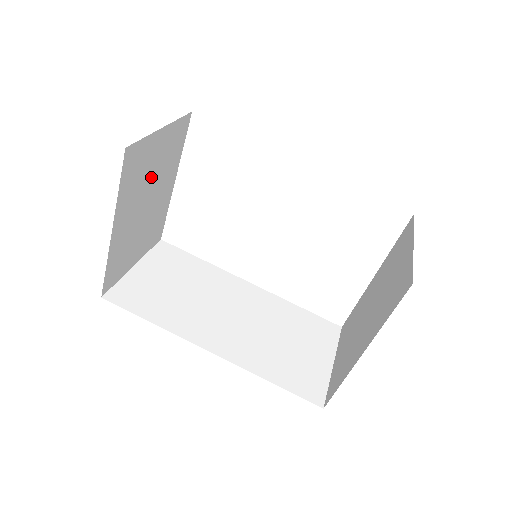
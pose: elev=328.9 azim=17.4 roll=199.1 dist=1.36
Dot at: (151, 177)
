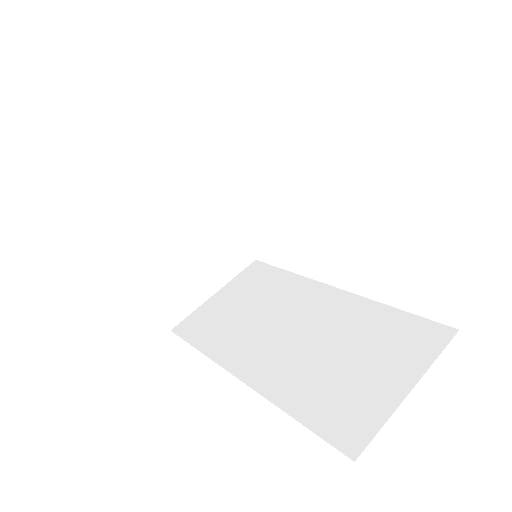
Dot at: (164, 205)
